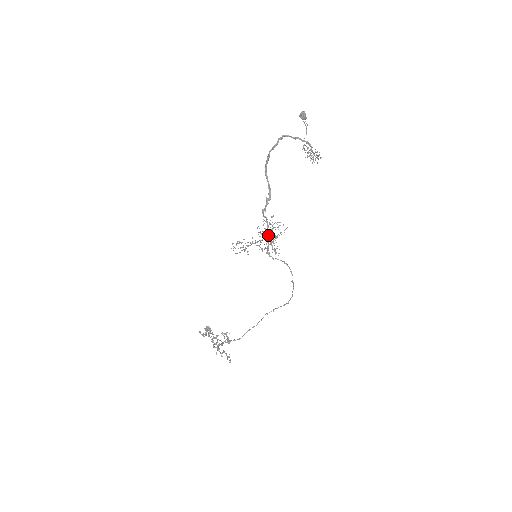
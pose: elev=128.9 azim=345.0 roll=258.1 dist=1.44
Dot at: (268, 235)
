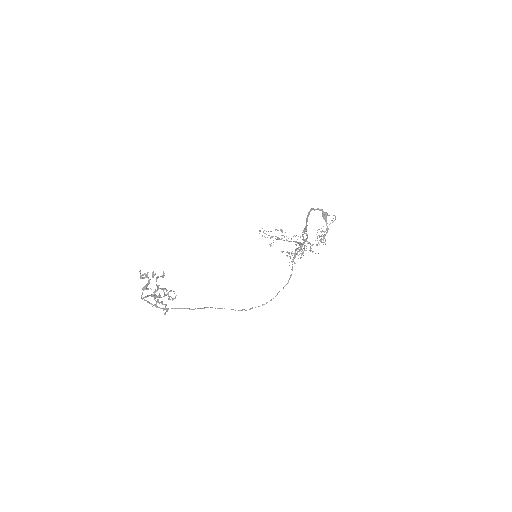
Dot at: occluded
